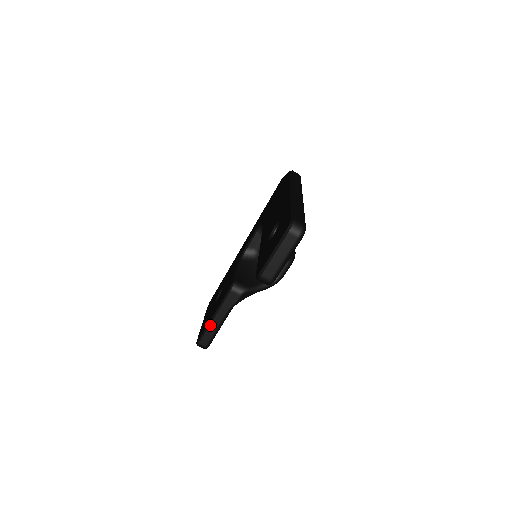
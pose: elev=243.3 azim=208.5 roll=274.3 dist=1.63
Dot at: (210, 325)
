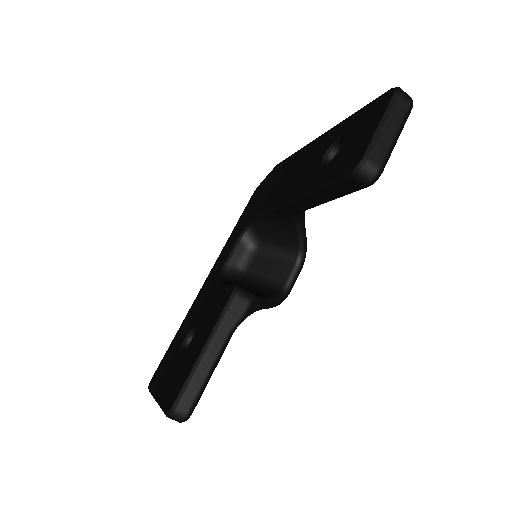
Dot at: (199, 365)
